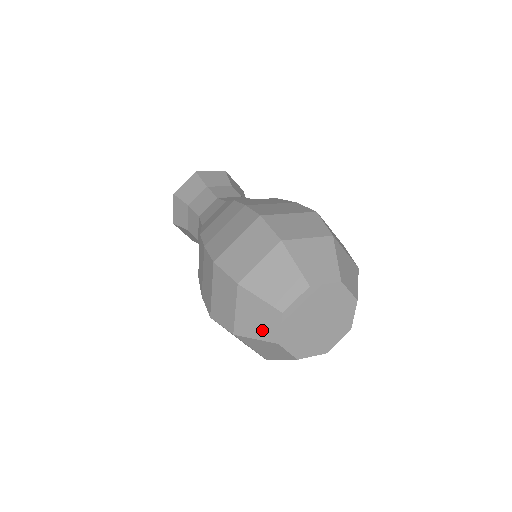
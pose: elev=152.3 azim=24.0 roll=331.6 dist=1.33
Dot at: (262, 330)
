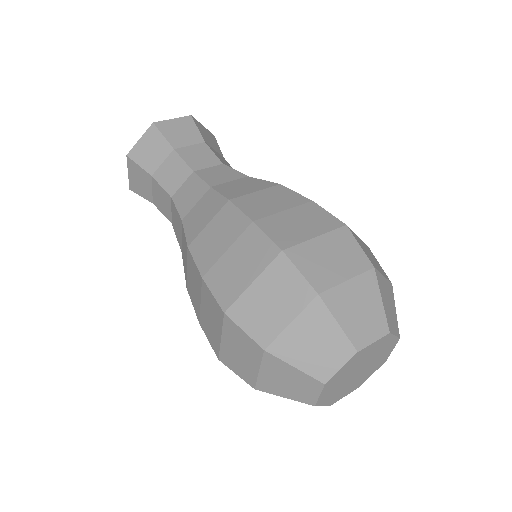
Dot at: occluded
